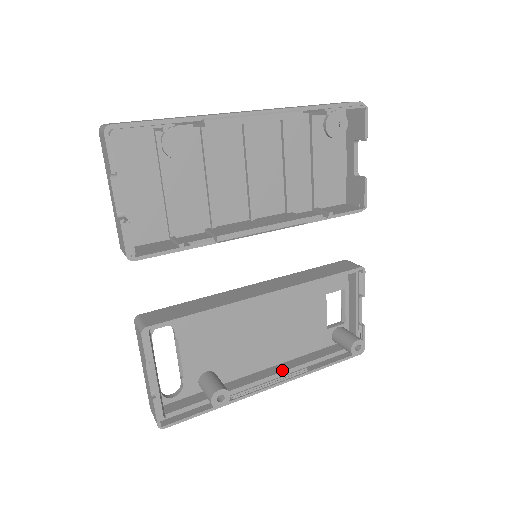
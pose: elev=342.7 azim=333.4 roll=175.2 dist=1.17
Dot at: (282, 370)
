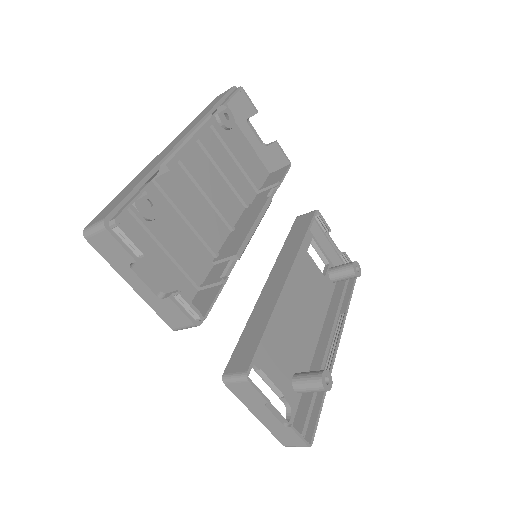
Dot at: (330, 329)
